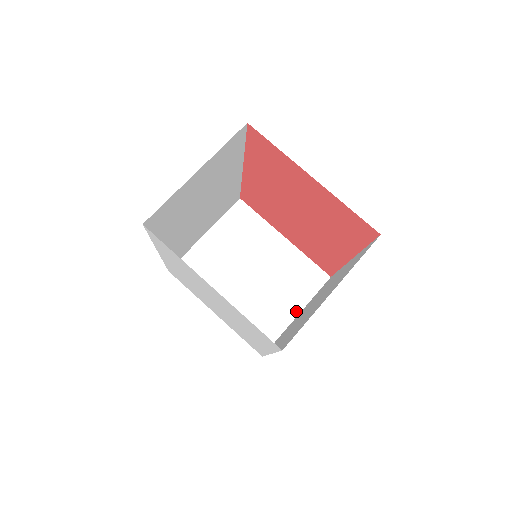
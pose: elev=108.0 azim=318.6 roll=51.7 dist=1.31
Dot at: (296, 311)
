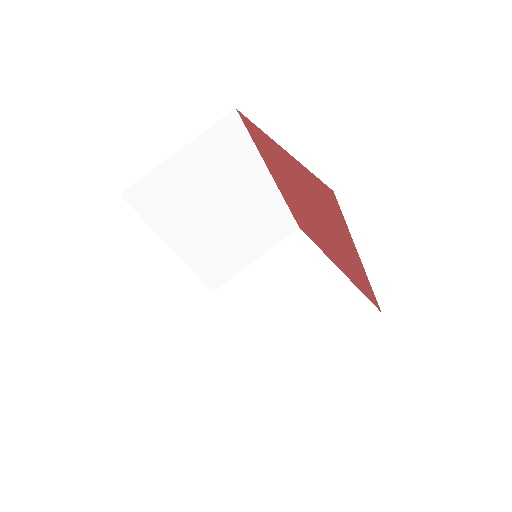
Dot at: (328, 347)
